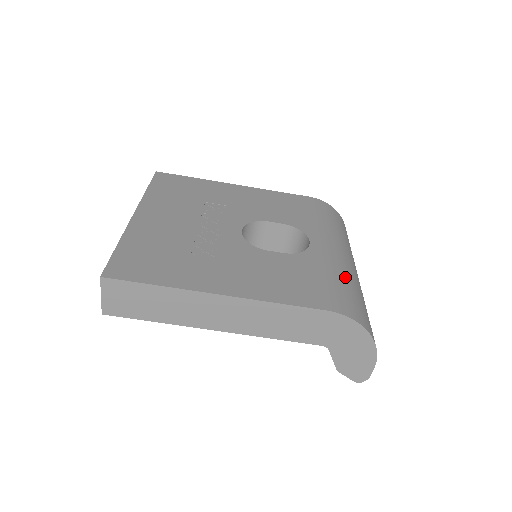
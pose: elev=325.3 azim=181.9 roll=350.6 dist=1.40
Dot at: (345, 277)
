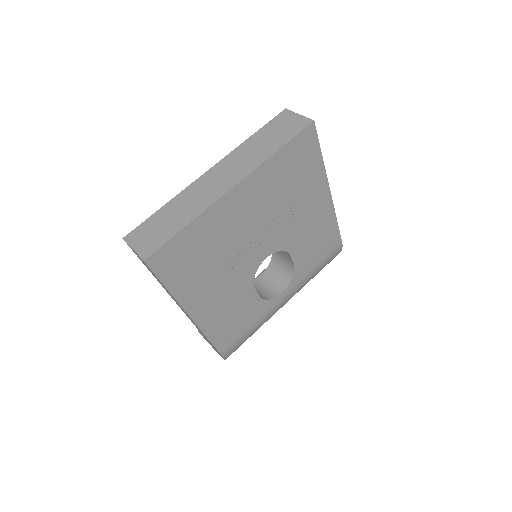
Dot at: occluded
